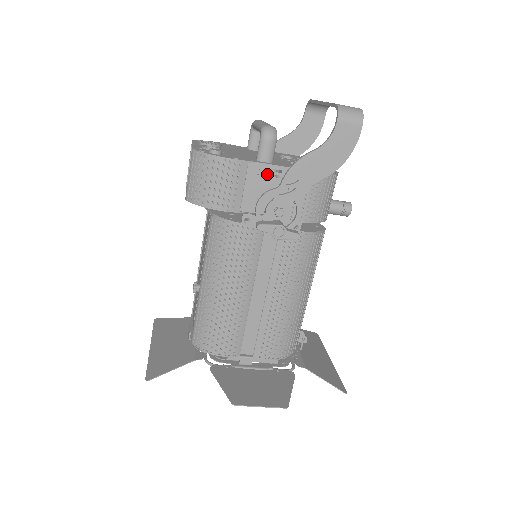
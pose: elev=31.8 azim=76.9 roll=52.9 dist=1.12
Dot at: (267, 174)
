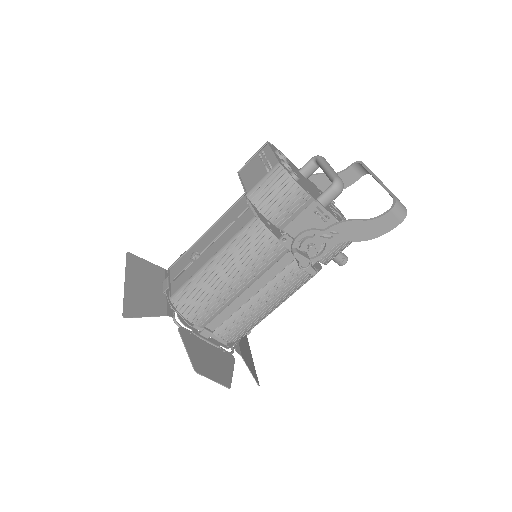
Dot at: occluded
